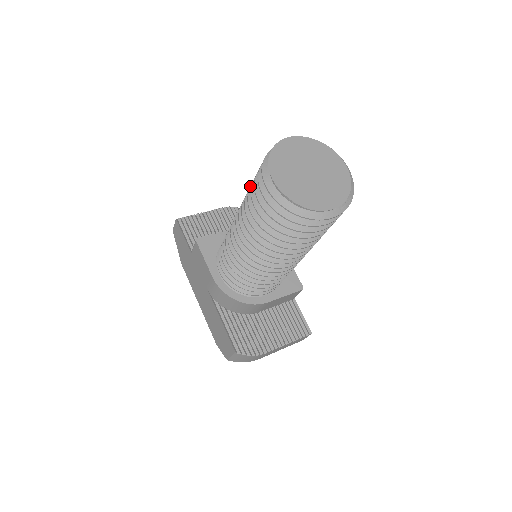
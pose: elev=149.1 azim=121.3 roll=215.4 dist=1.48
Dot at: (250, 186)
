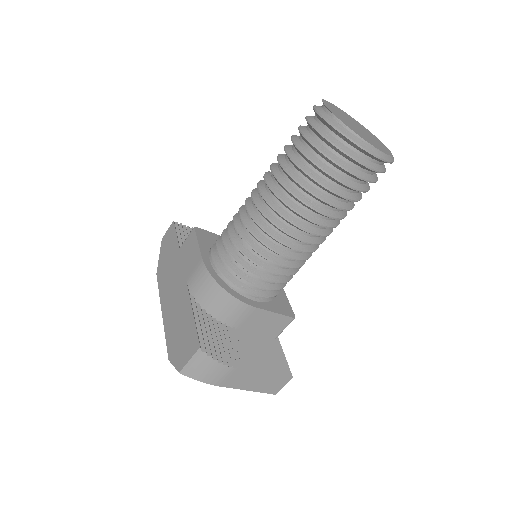
Dot at: occluded
